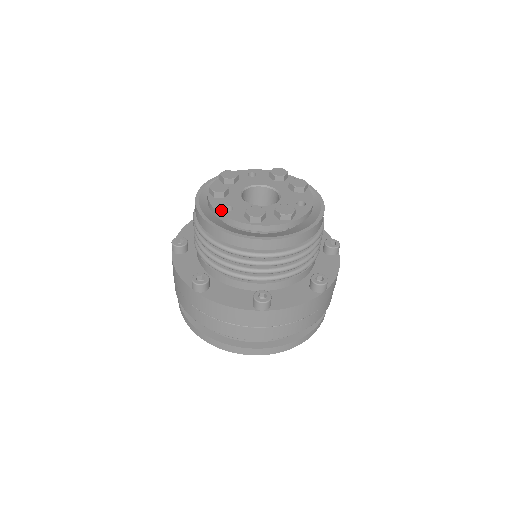
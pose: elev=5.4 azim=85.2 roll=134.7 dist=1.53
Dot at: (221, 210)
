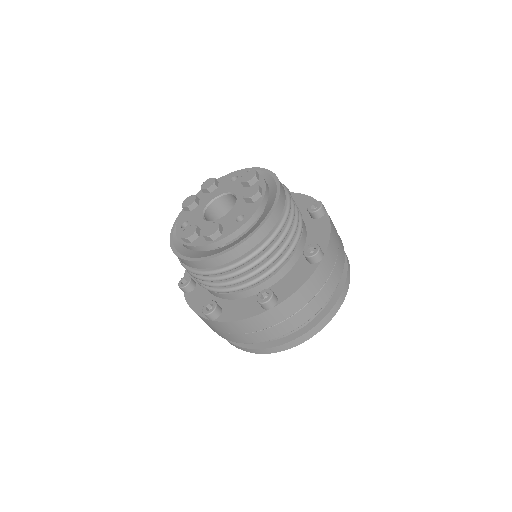
Dot at: (179, 226)
